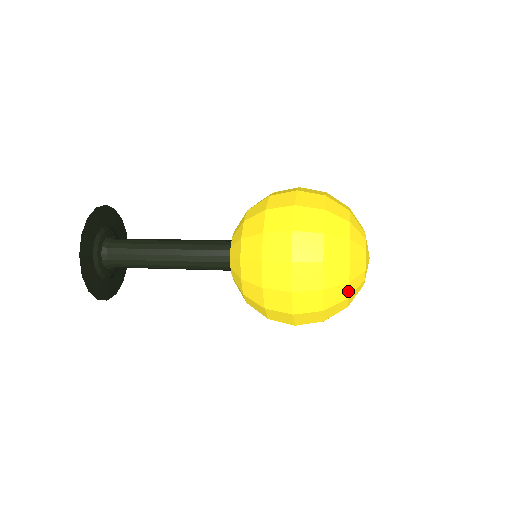
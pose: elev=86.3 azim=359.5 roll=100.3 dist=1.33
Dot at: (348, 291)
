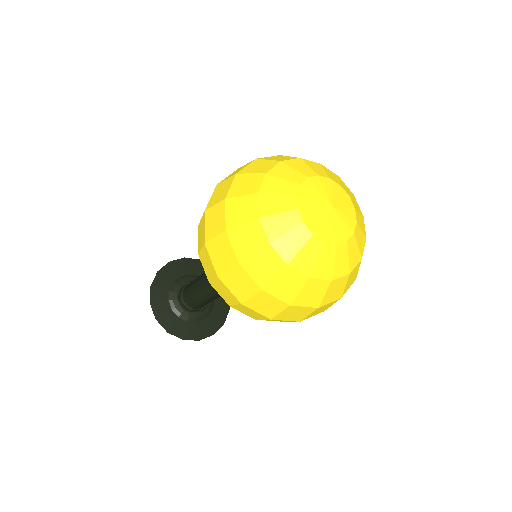
Dot at: (321, 280)
